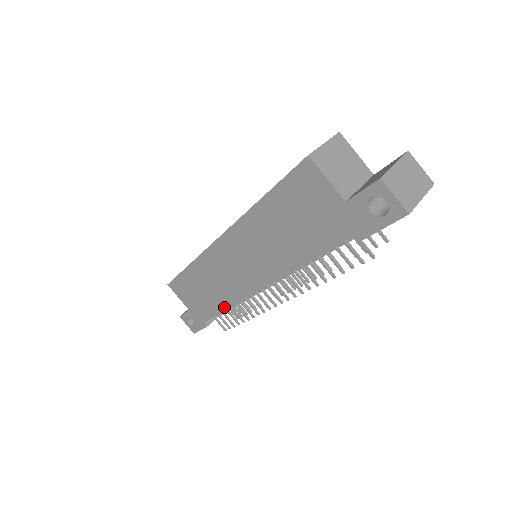
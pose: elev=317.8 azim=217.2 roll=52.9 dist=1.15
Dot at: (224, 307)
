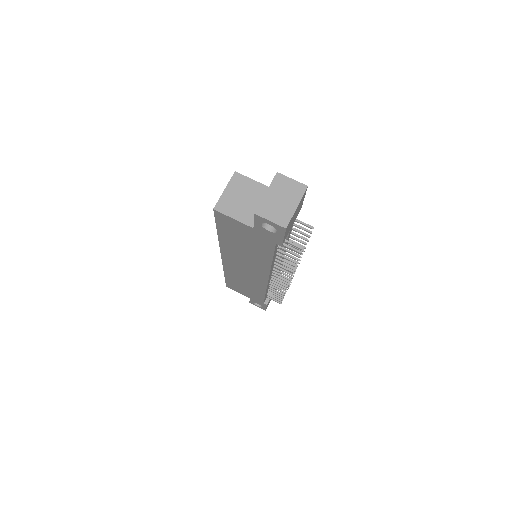
Dot at: (263, 293)
